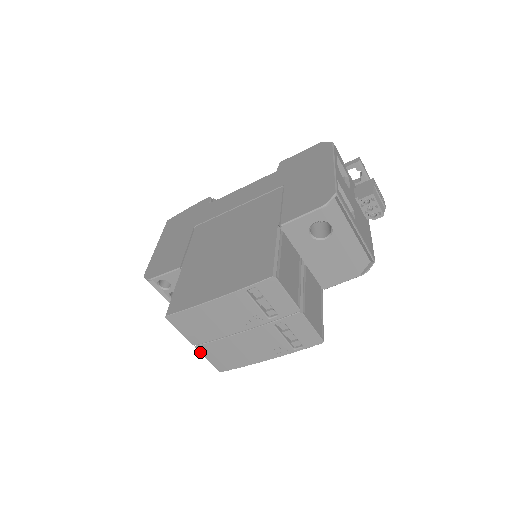
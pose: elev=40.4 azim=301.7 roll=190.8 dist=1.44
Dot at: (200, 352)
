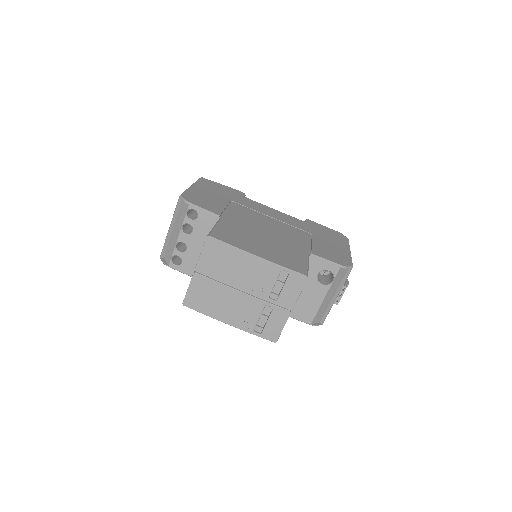
Dot at: (192, 279)
